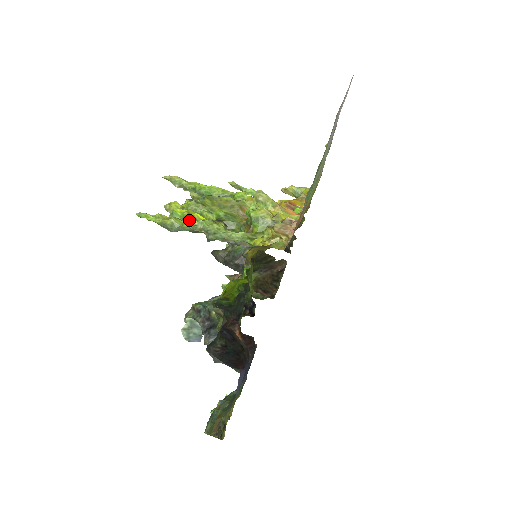
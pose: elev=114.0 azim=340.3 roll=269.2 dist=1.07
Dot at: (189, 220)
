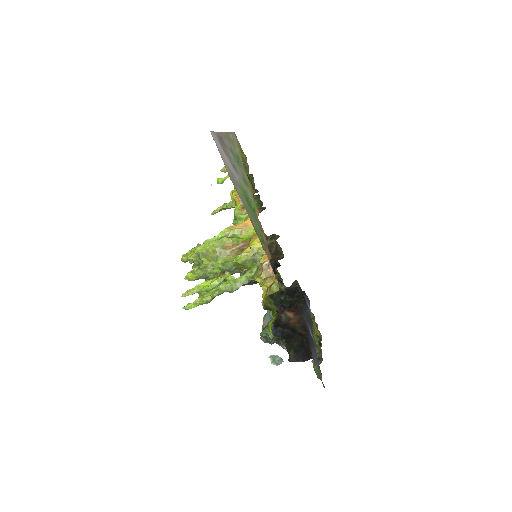
Dot at: (213, 294)
